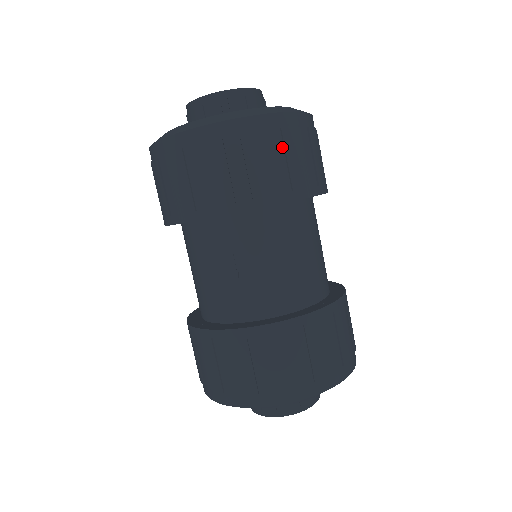
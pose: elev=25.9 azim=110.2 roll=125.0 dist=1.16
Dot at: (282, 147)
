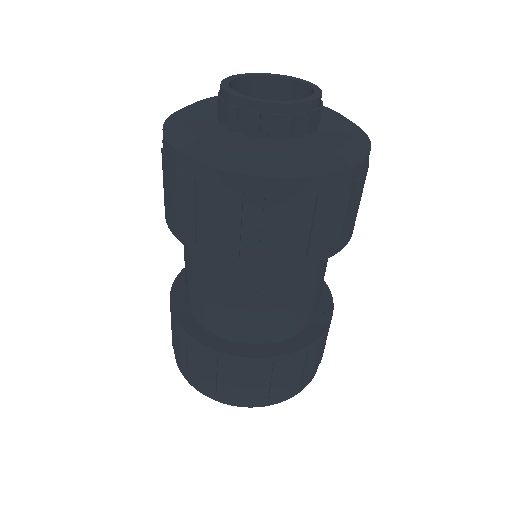
Dot at: (348, 201)
